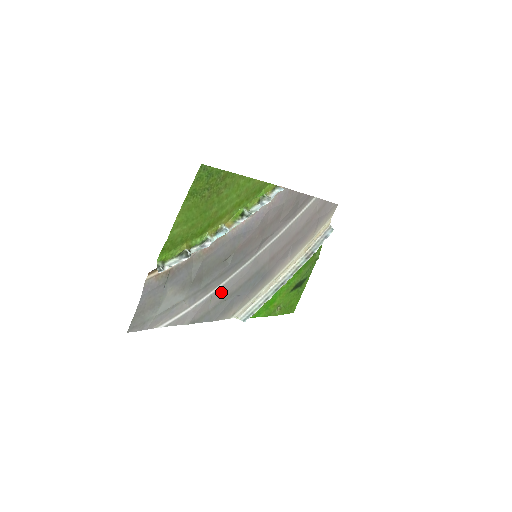
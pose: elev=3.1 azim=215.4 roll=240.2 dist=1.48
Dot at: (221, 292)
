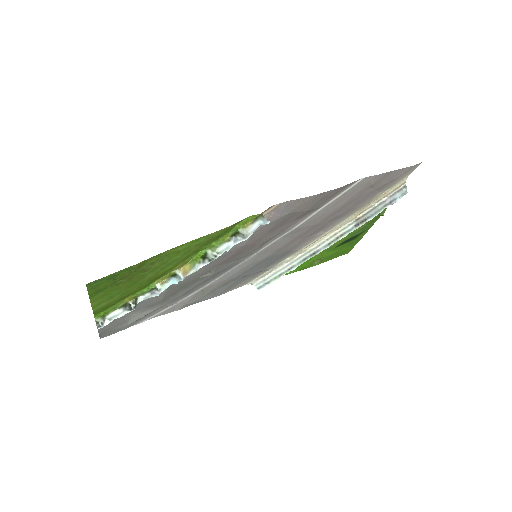
Dot at: (215, 284)
